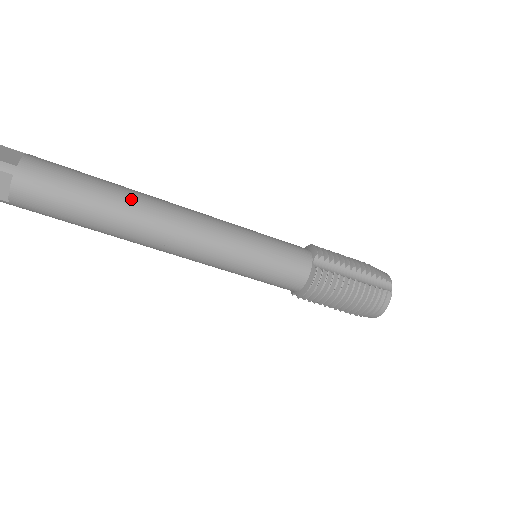
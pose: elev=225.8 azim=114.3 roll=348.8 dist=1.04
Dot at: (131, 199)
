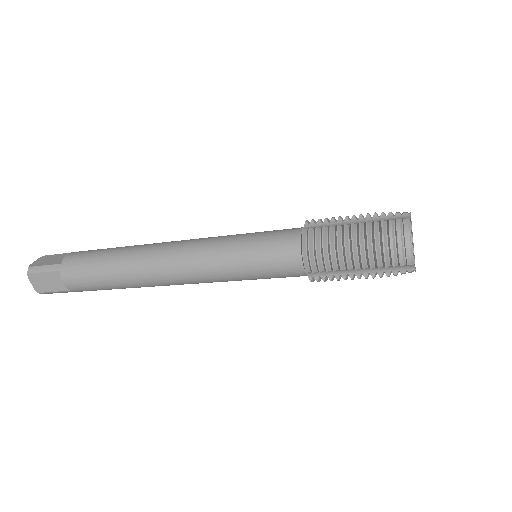
Dot at: (137, 284)
